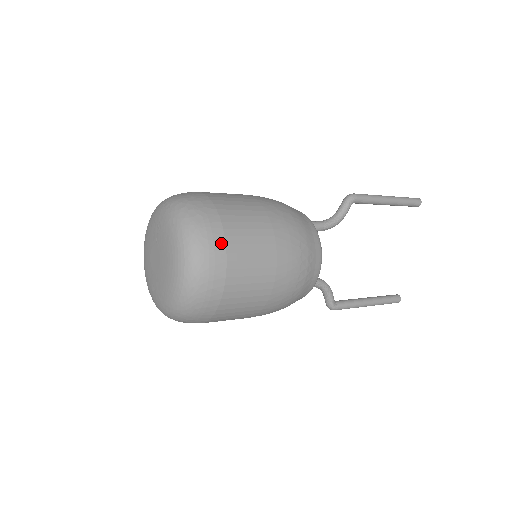
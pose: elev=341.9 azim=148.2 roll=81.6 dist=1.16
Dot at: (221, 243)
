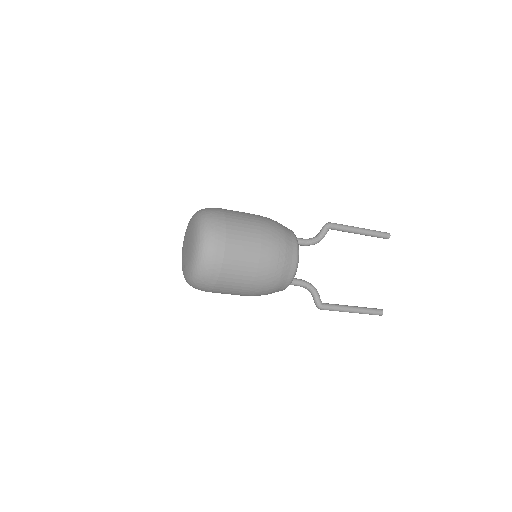
Dot at: (223, 228)
